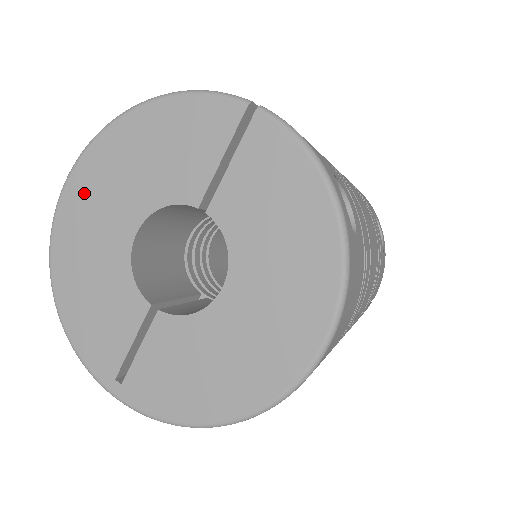
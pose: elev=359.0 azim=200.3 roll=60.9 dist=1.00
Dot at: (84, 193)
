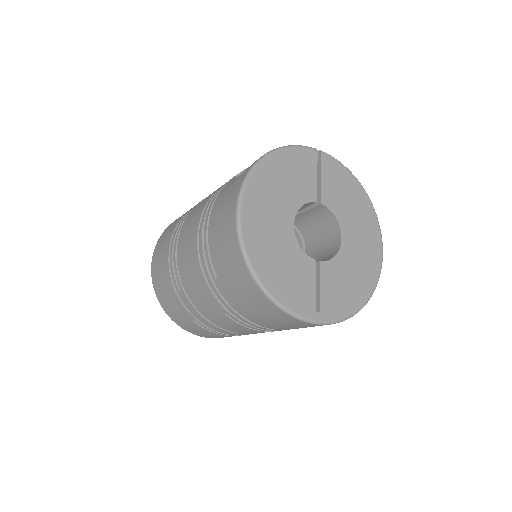
Dot at: (255, 211)
